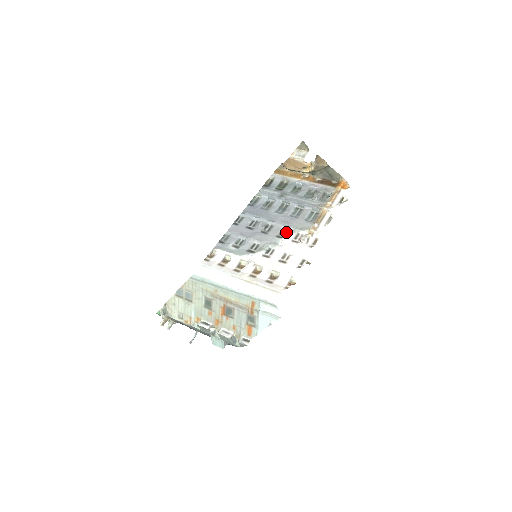
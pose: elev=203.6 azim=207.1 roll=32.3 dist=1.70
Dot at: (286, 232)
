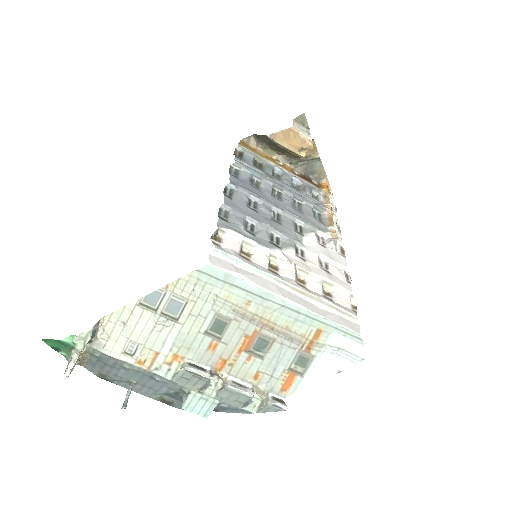
Dot at: (302, 228)
